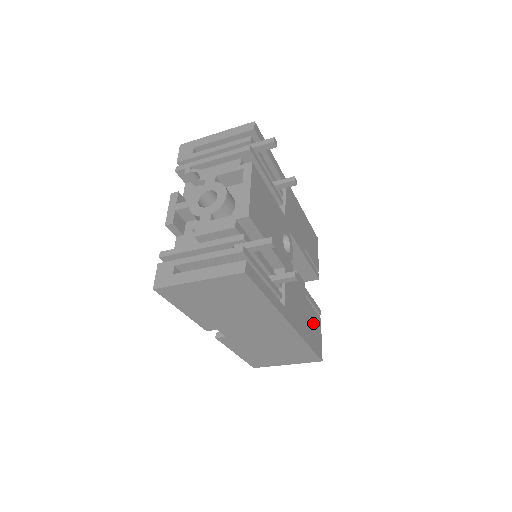
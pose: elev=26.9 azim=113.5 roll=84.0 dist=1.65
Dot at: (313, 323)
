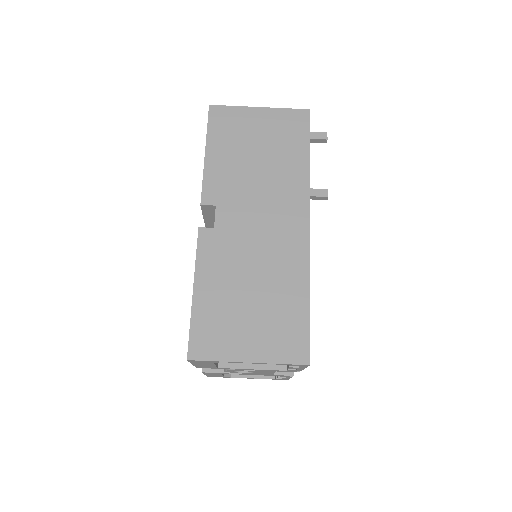
Dot at: occluded
